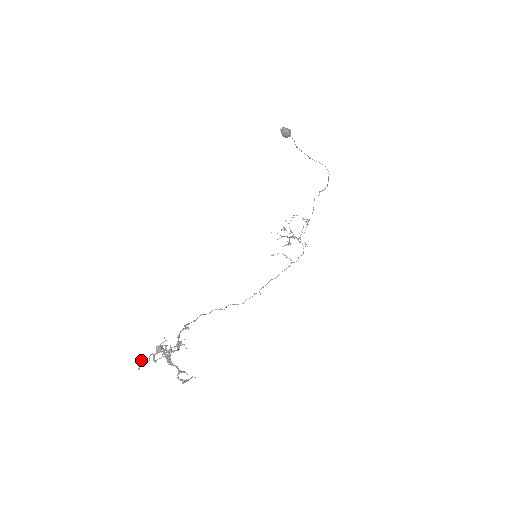
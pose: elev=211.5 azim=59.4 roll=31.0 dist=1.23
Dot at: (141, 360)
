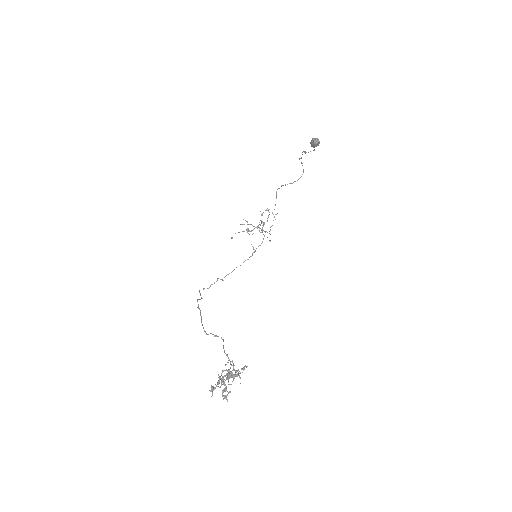
Dot at: (213, 386)
